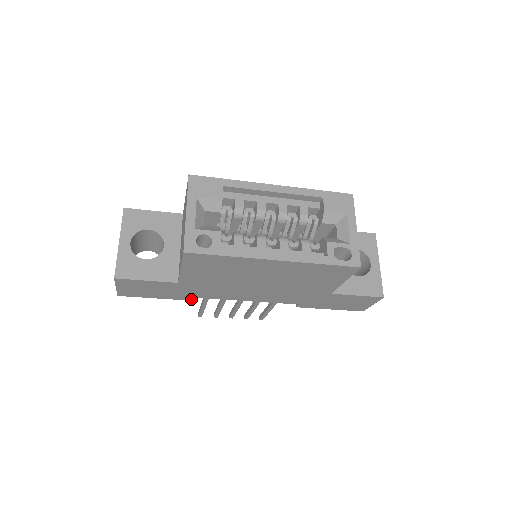
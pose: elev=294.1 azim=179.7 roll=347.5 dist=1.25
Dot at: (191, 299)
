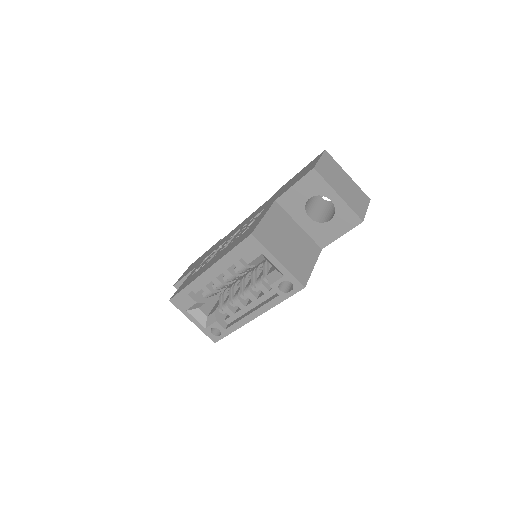
Dot at: occluded
